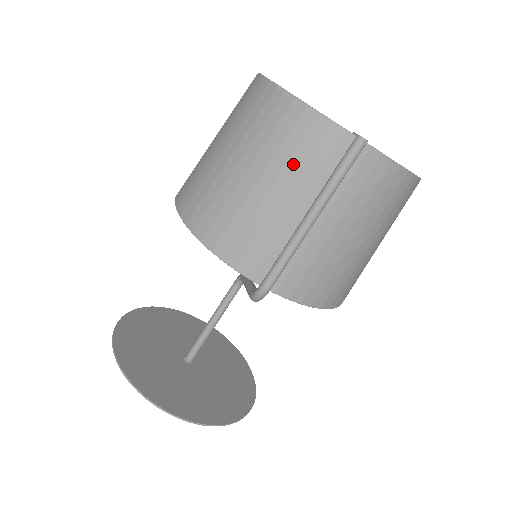
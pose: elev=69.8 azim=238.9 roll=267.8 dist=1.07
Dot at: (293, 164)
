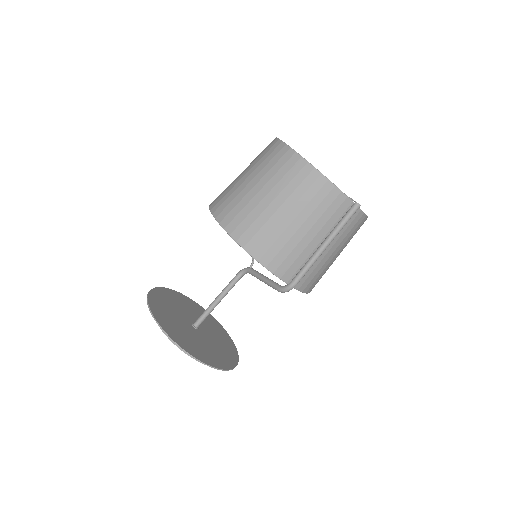
Dot at: (316, 213)
